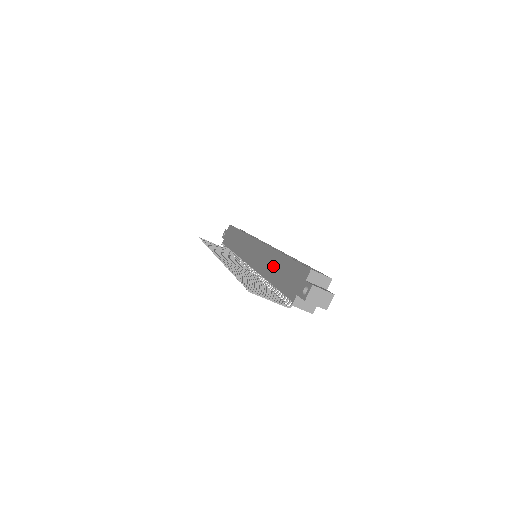
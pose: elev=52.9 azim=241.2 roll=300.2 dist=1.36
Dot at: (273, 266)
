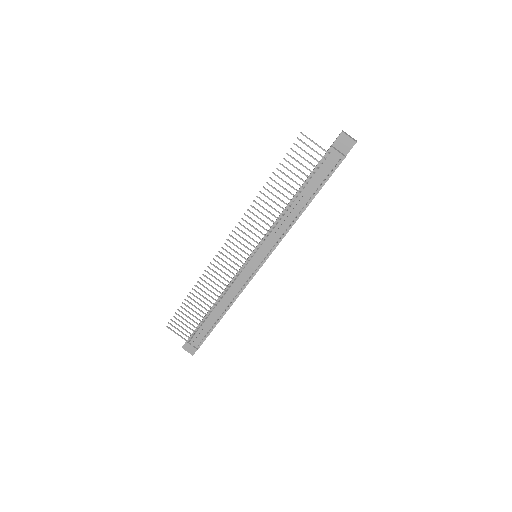
Dot at: occluded
